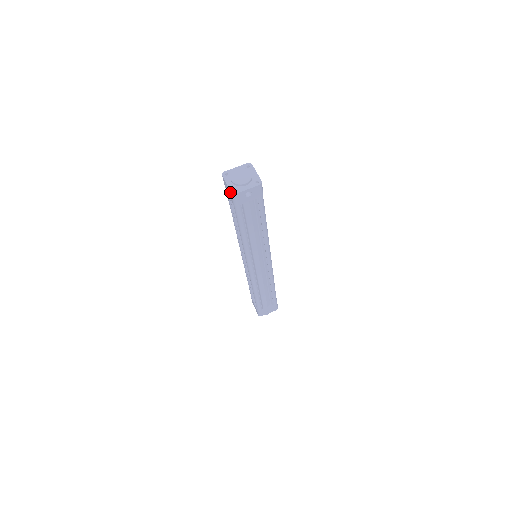
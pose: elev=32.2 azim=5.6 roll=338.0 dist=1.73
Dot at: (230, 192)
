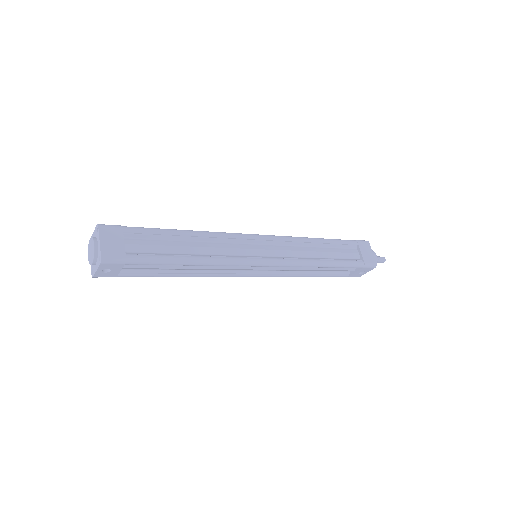
Dot at: (92, 273)
